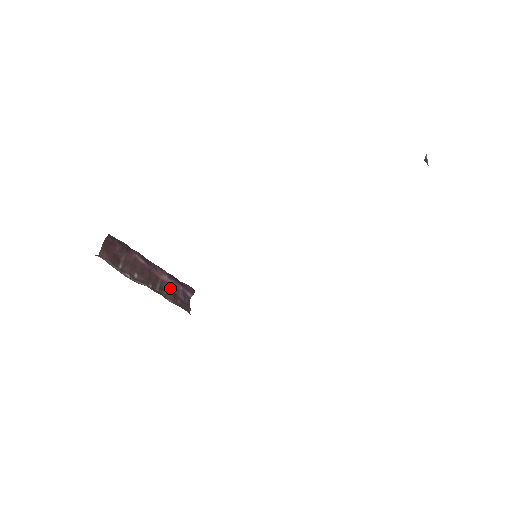
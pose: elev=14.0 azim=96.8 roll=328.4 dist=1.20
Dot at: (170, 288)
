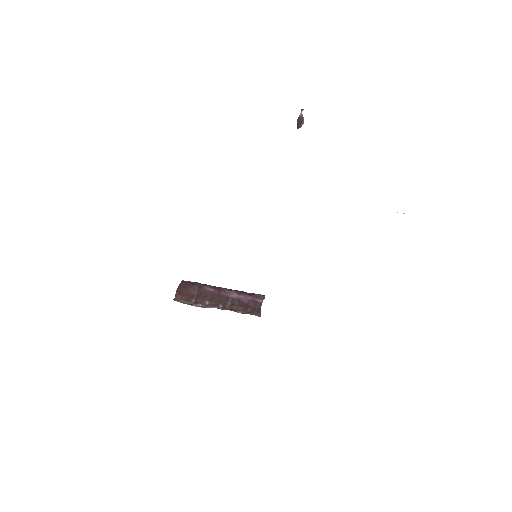
Dot at: (240, 302)
